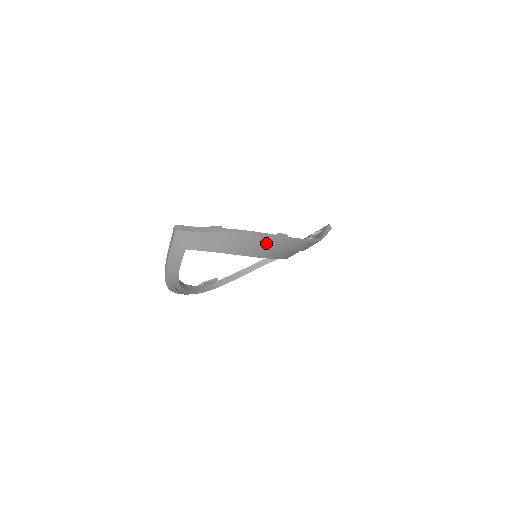
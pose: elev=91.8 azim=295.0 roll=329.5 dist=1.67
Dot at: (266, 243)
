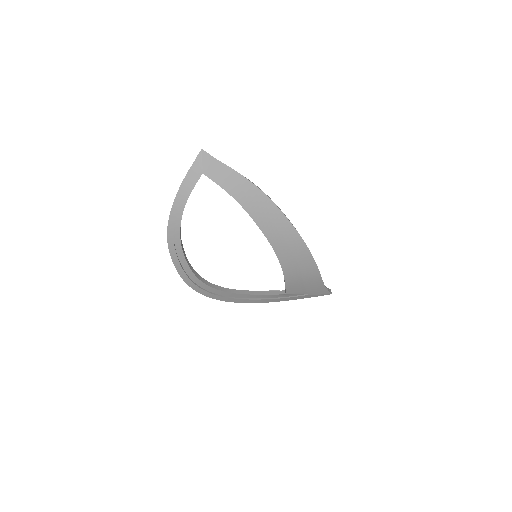
Dot at: (272, 212)
